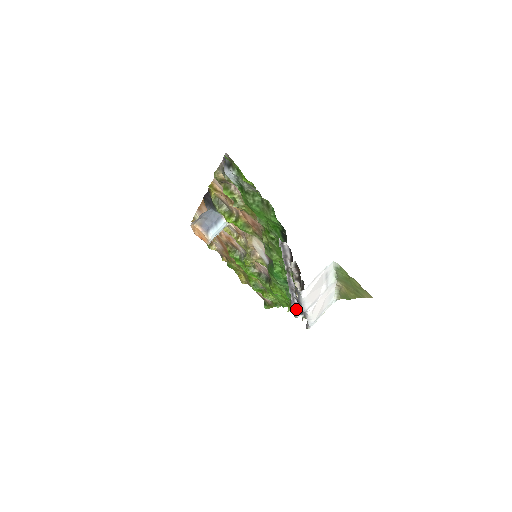
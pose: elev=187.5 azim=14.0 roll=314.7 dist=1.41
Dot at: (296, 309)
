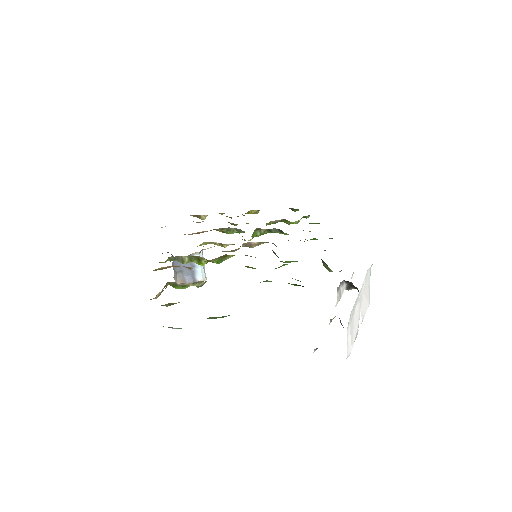
Dot at: occluded
